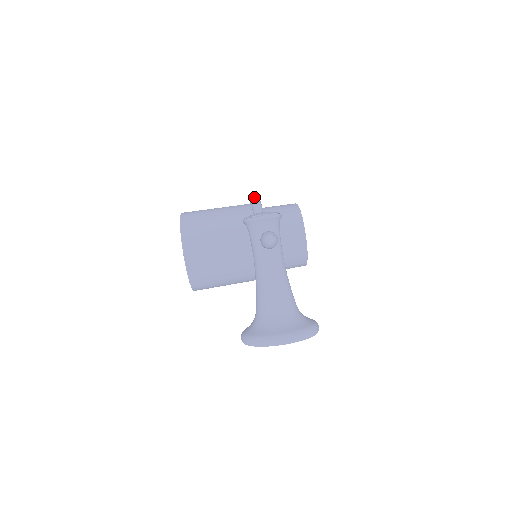
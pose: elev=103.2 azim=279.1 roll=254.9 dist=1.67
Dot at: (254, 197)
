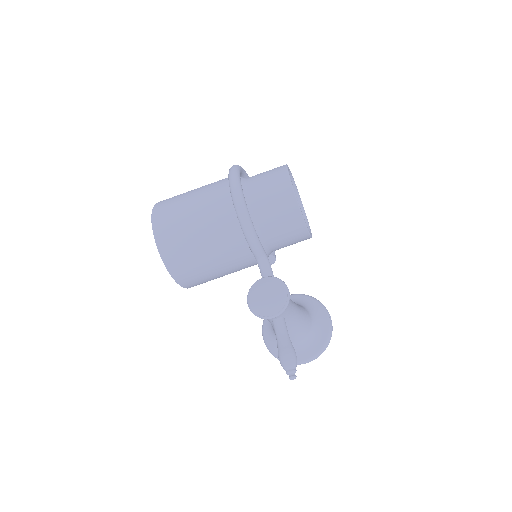
Dot at: (240, 212)
